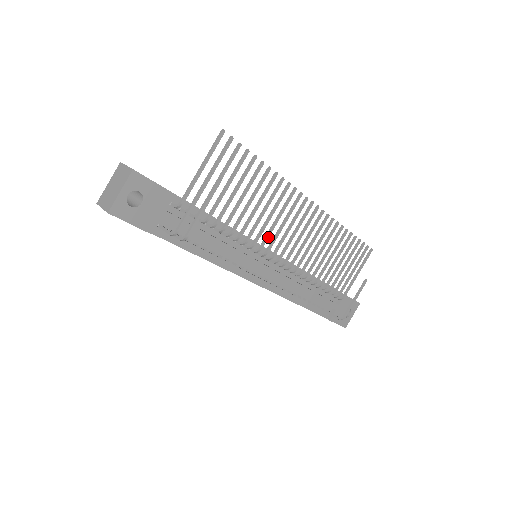
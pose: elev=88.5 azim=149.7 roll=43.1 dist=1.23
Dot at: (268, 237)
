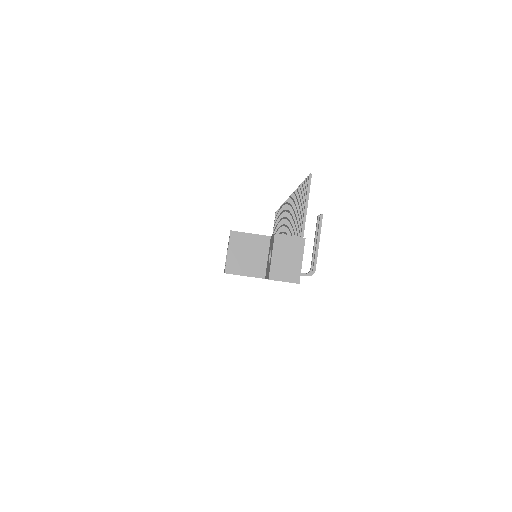
Dot at: occluded
